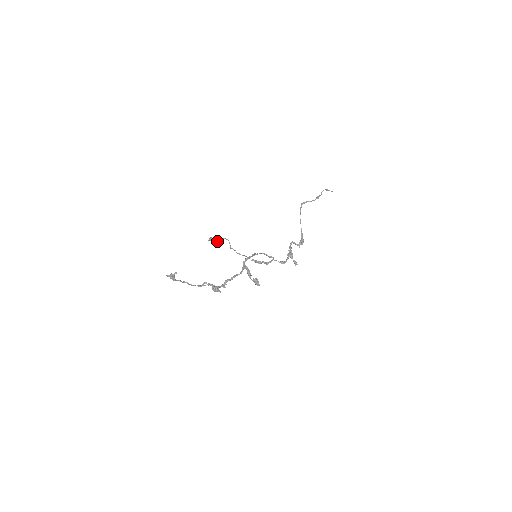
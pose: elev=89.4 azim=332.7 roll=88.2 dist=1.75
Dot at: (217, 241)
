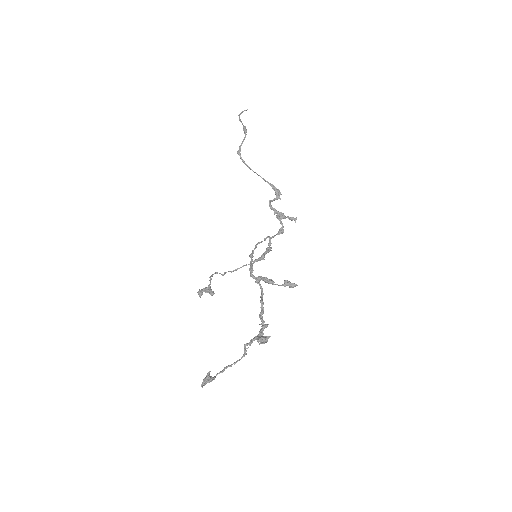
Dot at: (209, 288)
